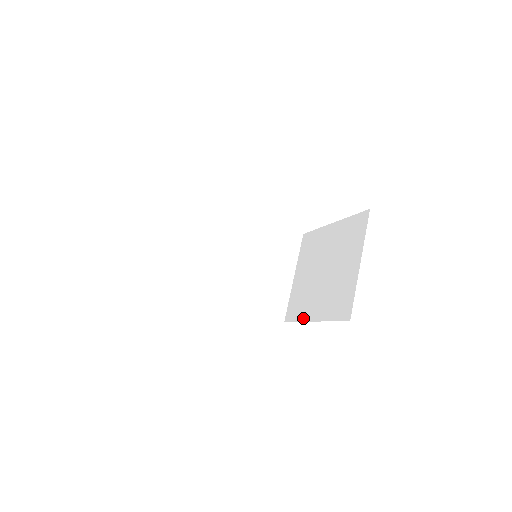
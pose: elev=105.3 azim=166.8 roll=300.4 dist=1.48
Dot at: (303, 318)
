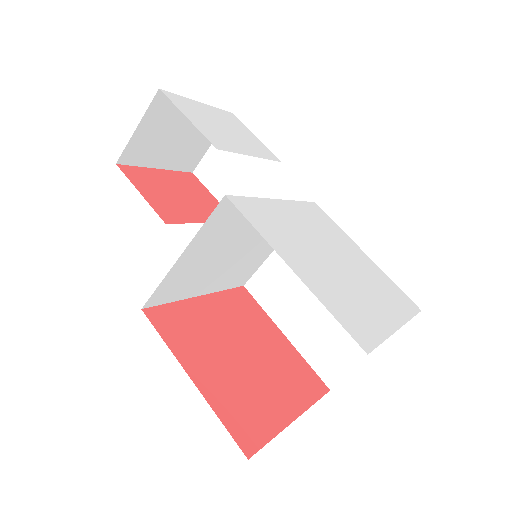
Dot at: (273, 316)
